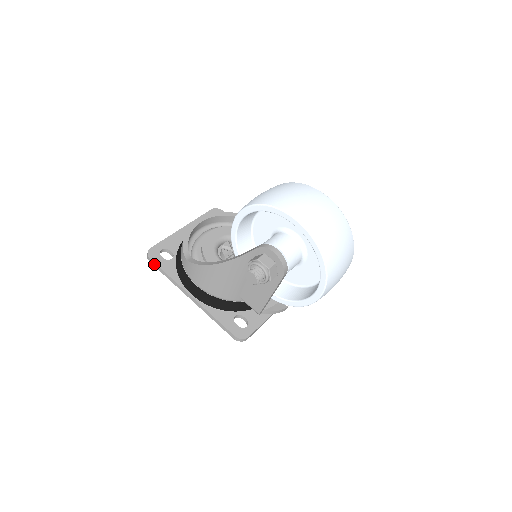
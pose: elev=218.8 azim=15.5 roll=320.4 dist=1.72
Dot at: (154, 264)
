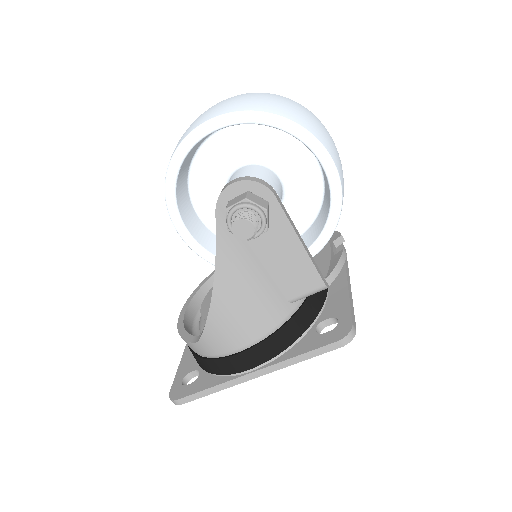
Dot at: (187, 400)
